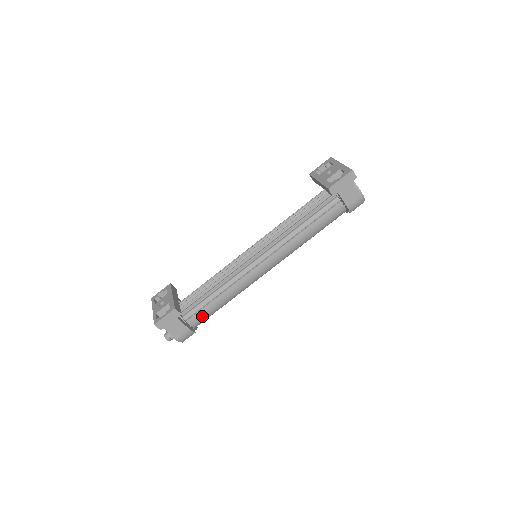
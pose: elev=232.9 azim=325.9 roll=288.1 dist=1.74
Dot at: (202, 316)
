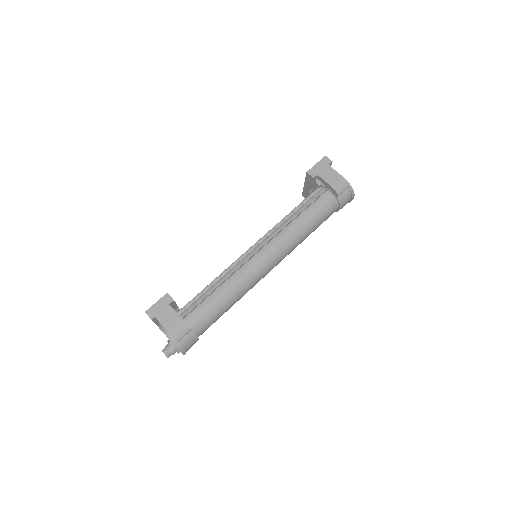
Dot at: (199, 312)
